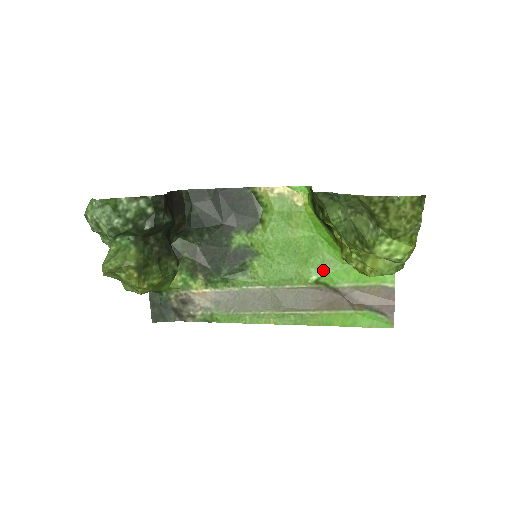
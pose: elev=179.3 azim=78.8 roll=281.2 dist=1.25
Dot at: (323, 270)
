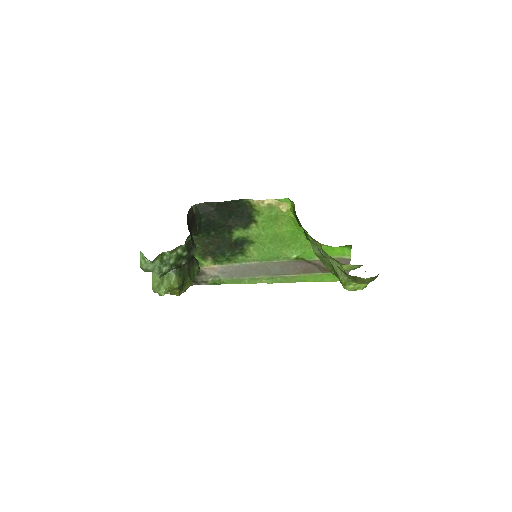
Dot at: (301, 251)
